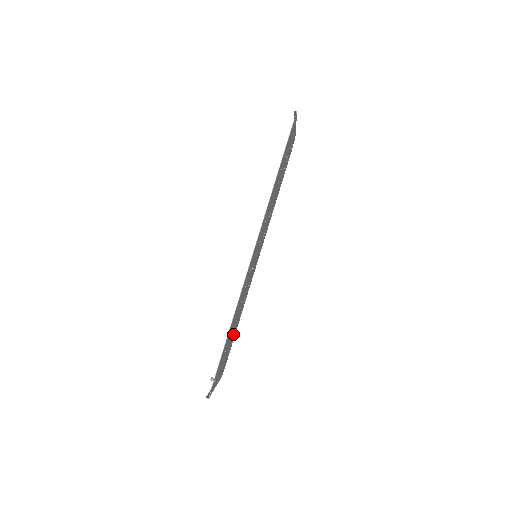
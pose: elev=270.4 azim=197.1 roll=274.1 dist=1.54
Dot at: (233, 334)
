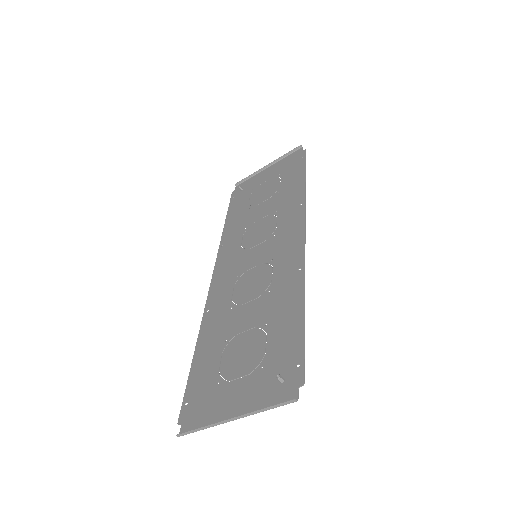
Dot at: (221, 352)
